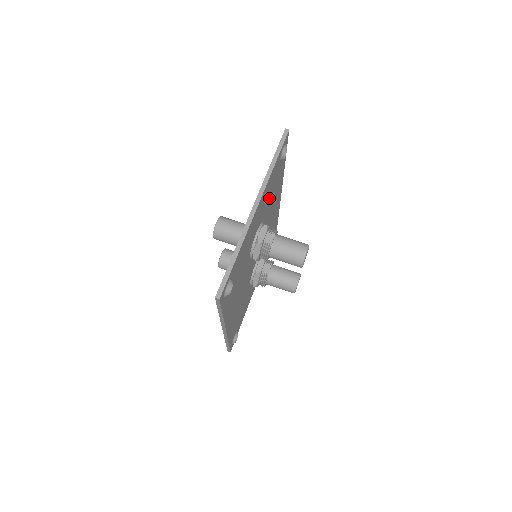
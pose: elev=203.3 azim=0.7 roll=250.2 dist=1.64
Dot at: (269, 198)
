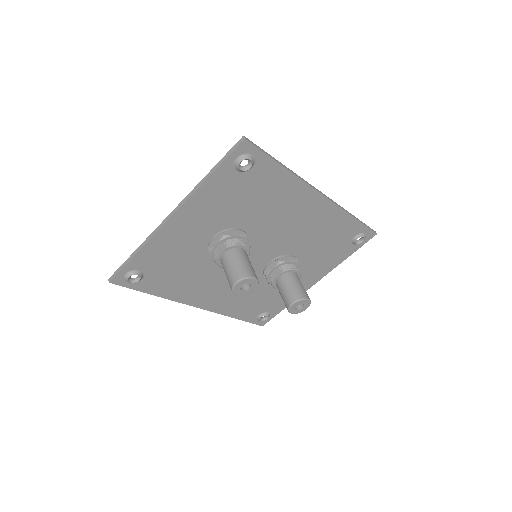
Dot at: (238, 207)
